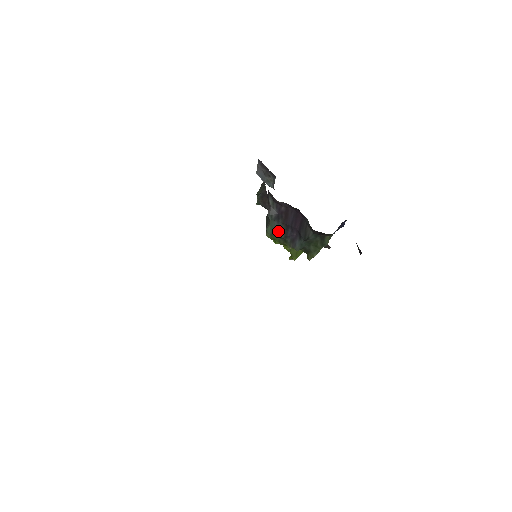
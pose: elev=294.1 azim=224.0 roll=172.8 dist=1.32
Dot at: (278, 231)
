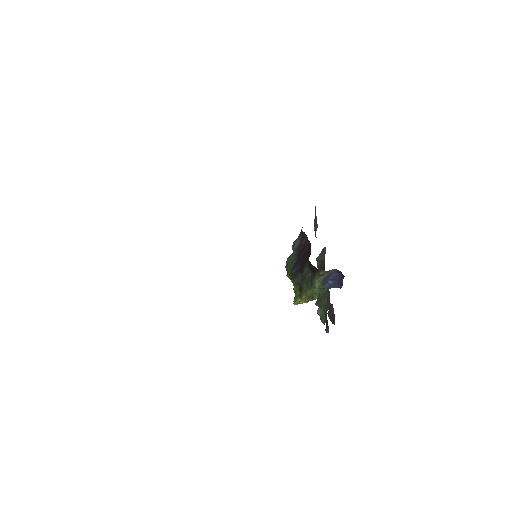
Dot at: (292, 262)
